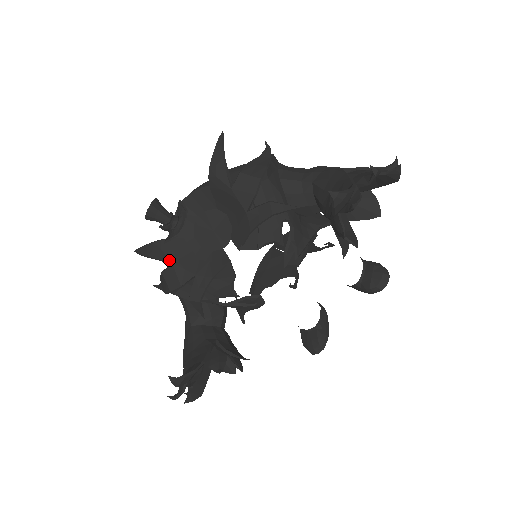
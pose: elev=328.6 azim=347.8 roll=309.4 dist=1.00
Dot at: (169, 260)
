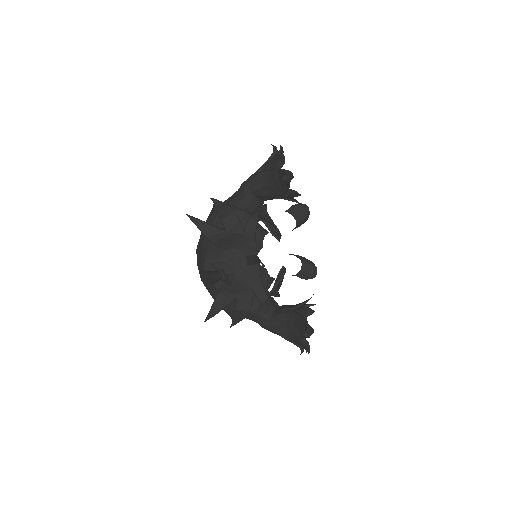
Dot at: (233, 298)
